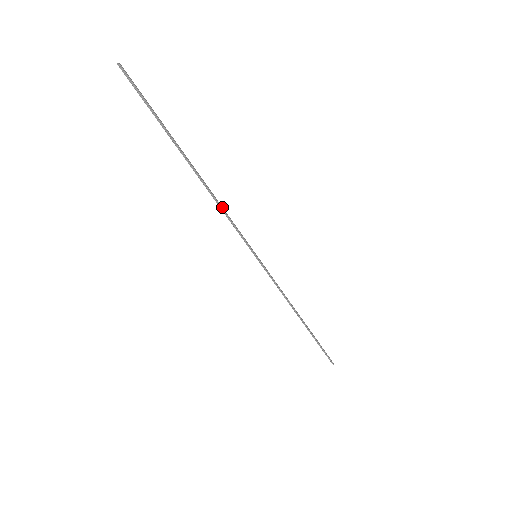
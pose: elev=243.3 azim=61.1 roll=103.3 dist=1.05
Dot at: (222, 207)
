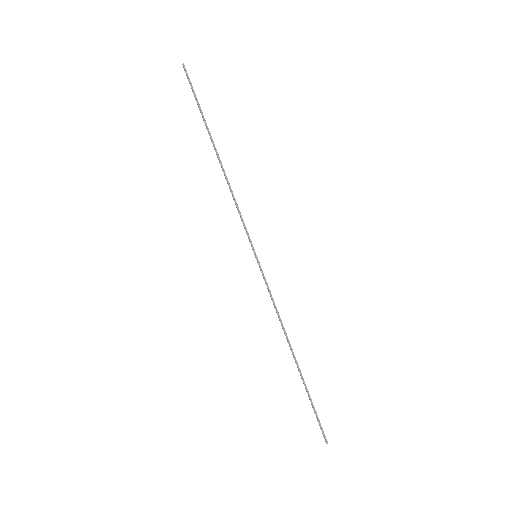
Dot at: occluded
